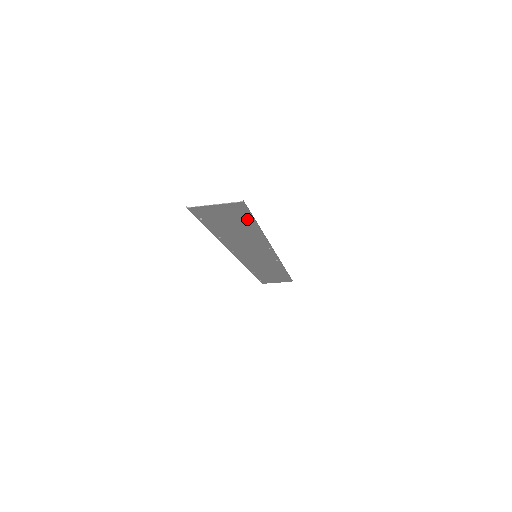
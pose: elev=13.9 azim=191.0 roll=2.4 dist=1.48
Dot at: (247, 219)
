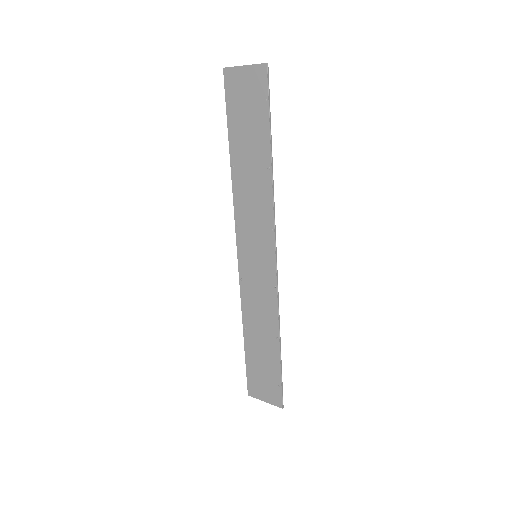
Dot at: (264, 117)
